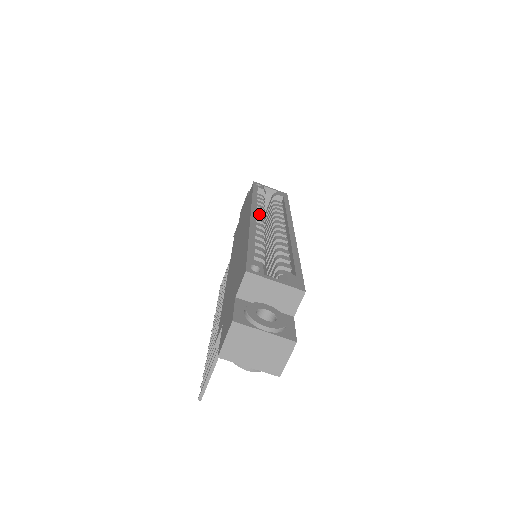
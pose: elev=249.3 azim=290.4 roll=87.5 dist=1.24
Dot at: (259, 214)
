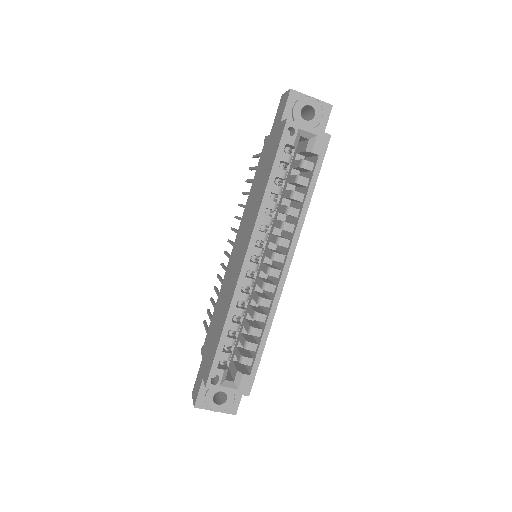
Dot at: (261, 235)
